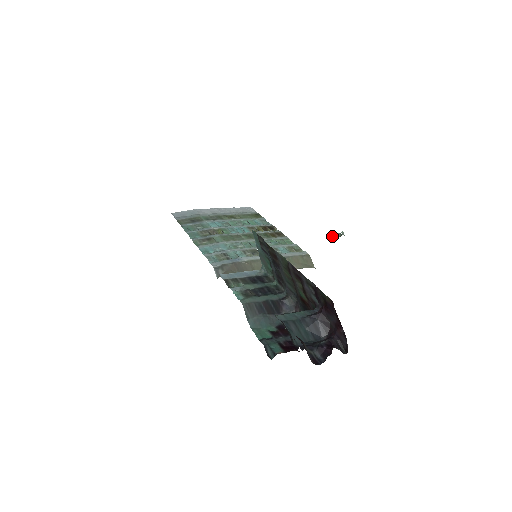
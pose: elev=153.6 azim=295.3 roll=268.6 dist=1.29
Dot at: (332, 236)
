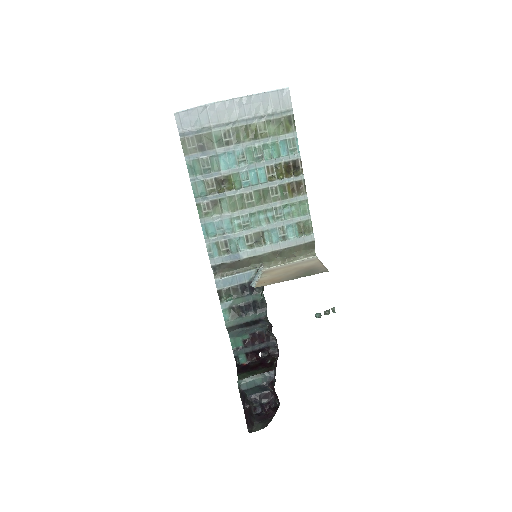
Dot at: (320, 314)
